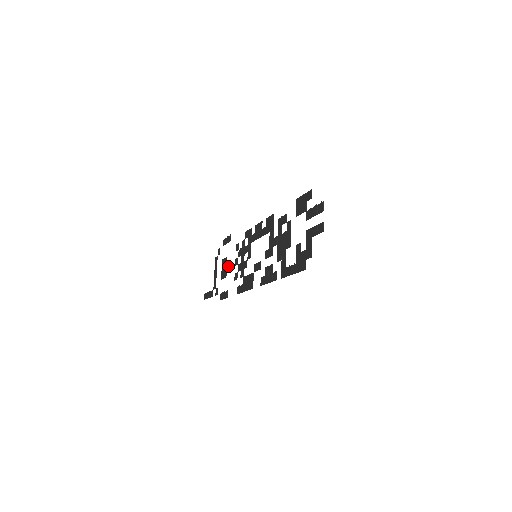
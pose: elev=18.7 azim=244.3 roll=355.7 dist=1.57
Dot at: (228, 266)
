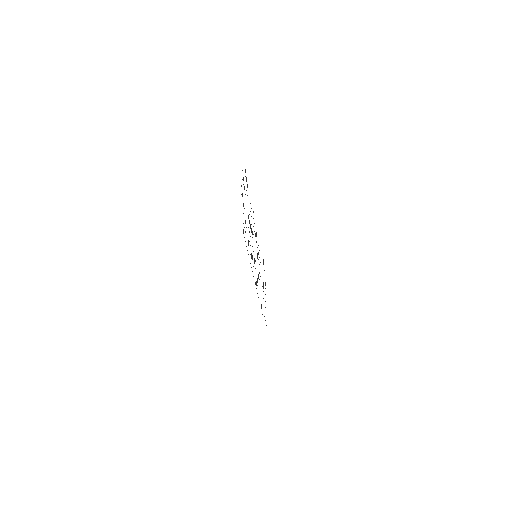
Dot at: occluded
